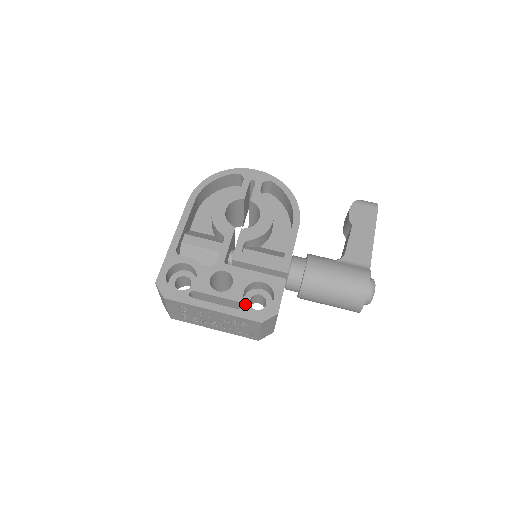
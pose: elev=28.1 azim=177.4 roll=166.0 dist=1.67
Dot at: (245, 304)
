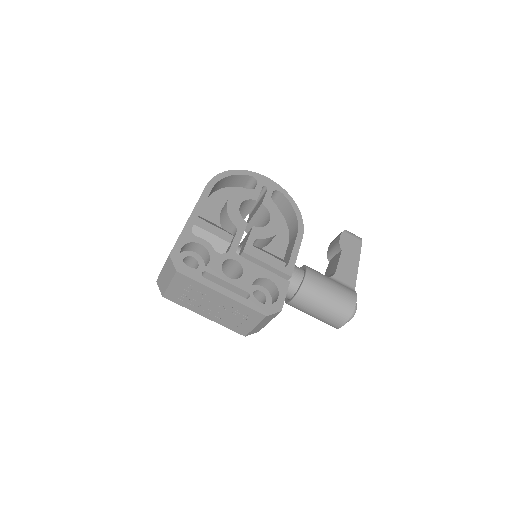
Dot at: (253, 295)
